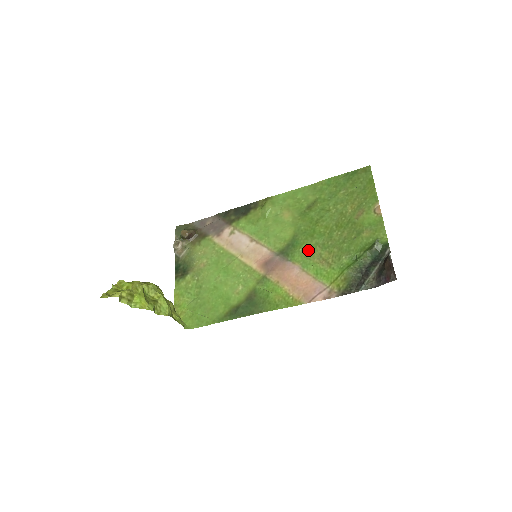
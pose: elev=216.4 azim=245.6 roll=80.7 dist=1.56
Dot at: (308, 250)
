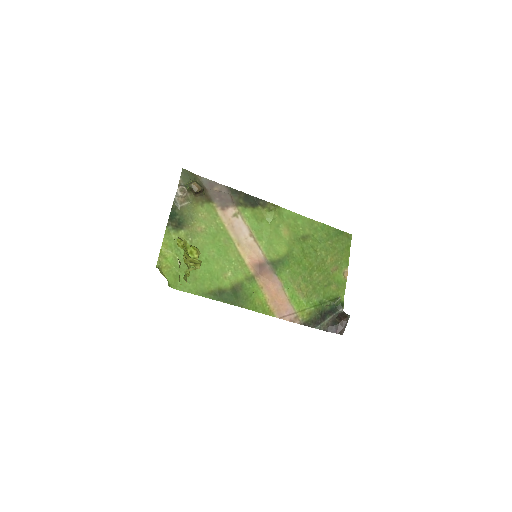
Dot at: (293, 275)
